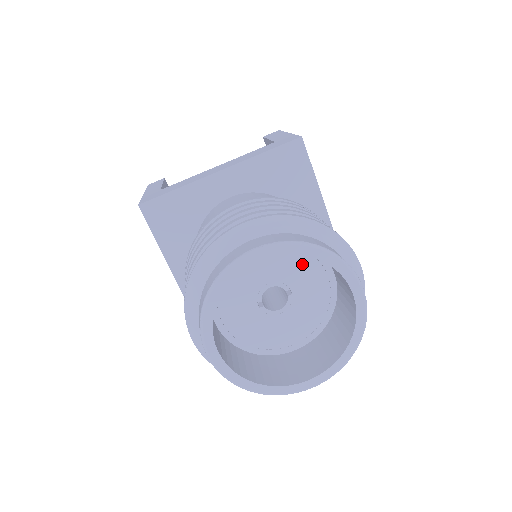
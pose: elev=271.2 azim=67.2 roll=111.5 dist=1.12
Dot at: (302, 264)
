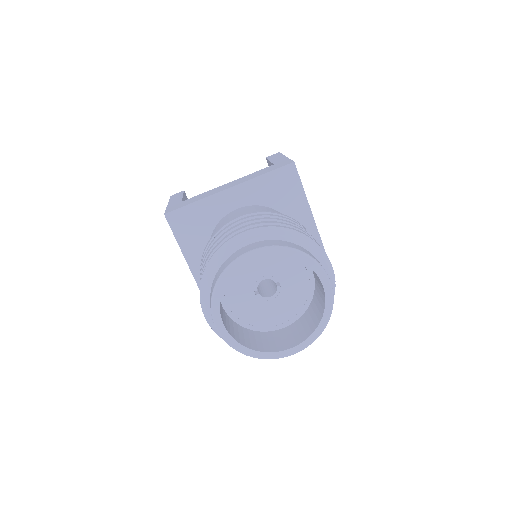
Dot at: (288, 263)
